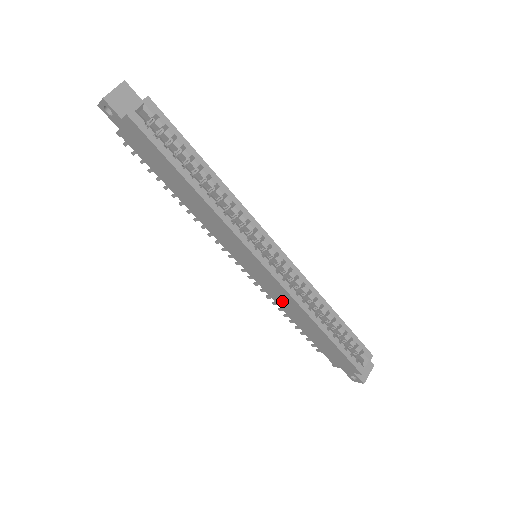
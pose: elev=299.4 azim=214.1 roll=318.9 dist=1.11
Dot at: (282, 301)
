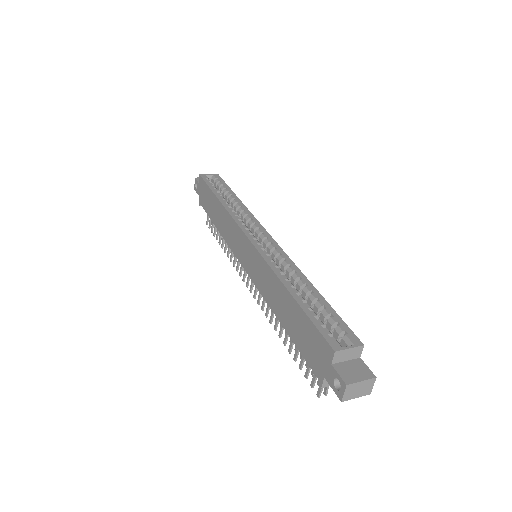
Dot at: (265, 285)
